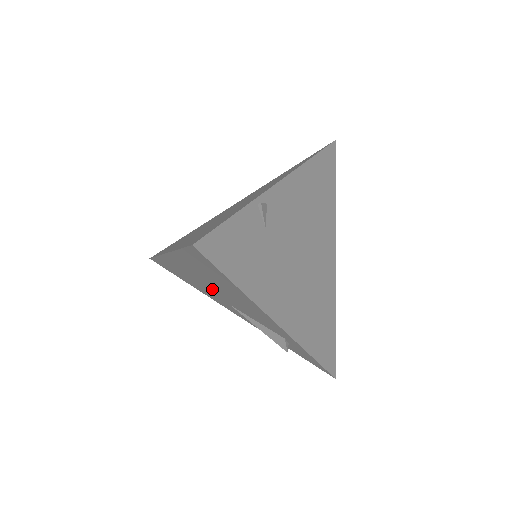
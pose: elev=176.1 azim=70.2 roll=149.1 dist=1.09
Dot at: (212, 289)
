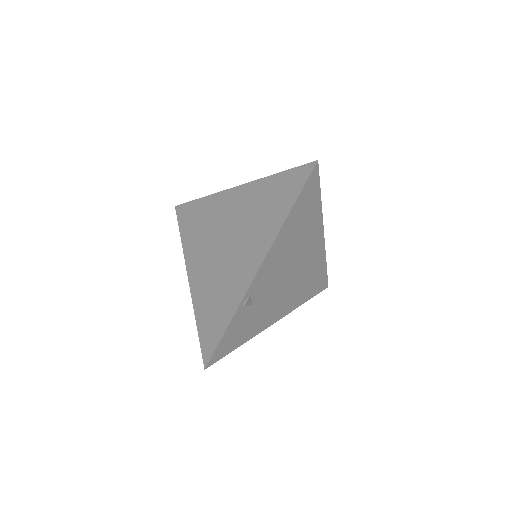
Dot at: occluded
